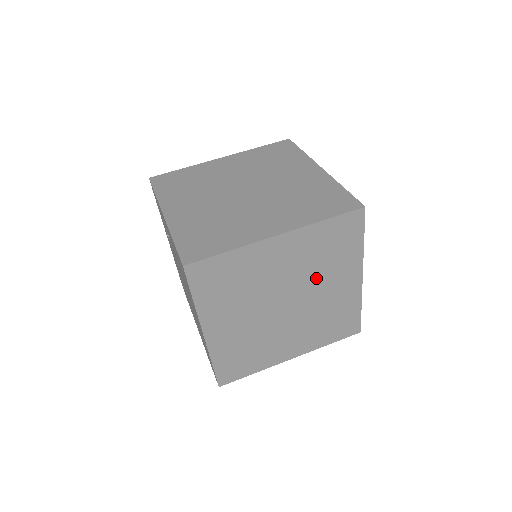
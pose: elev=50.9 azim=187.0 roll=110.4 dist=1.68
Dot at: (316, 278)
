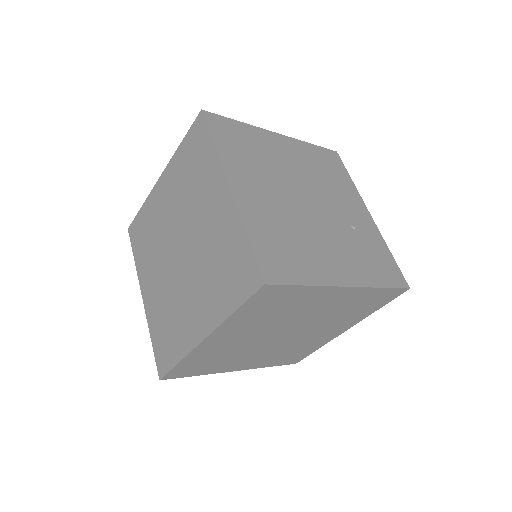
Dot at: (290, 318)
